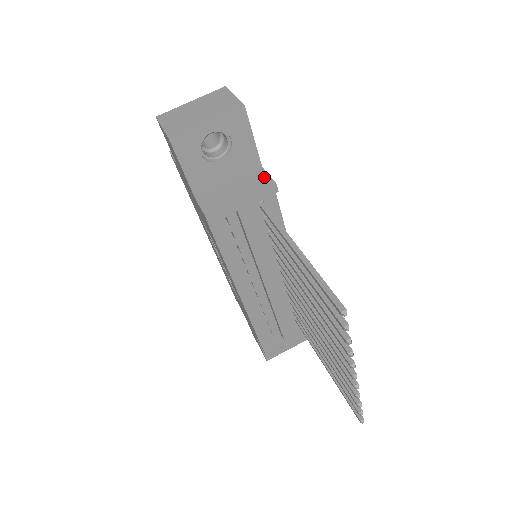
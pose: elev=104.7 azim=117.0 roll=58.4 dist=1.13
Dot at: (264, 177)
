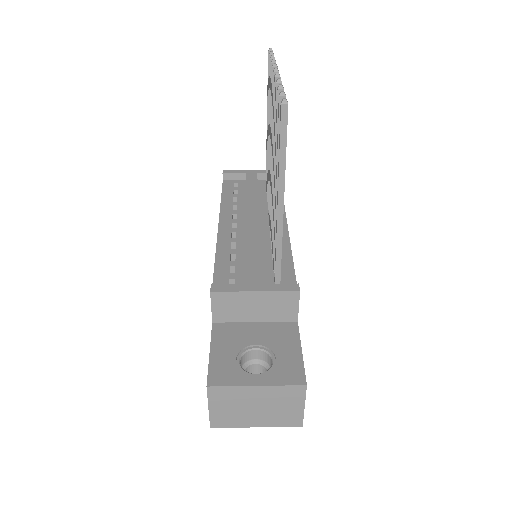
Dot at: occluded
